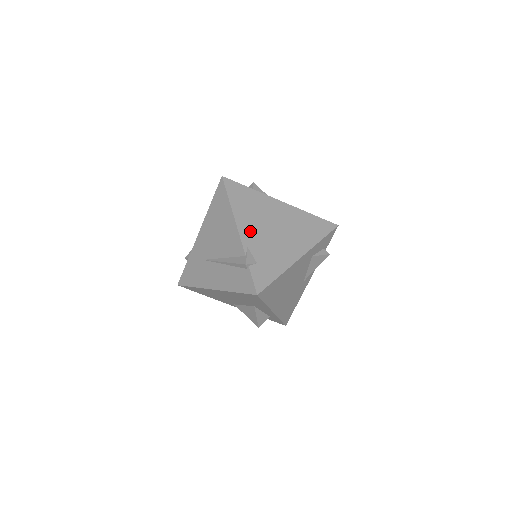
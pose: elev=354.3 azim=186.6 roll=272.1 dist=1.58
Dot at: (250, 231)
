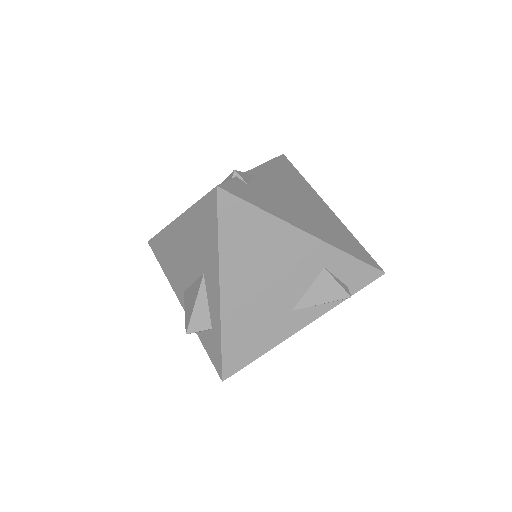
Dot at: (270, 178)
